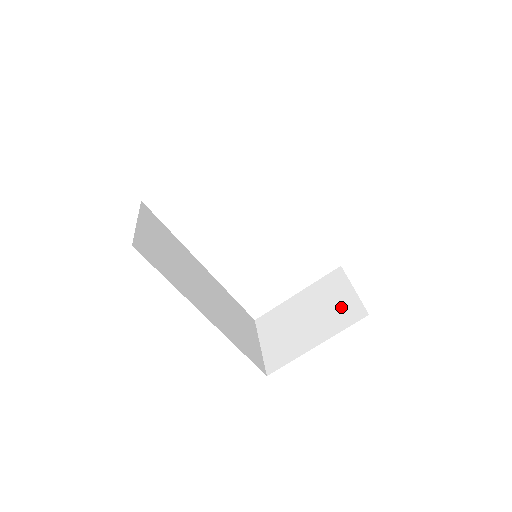
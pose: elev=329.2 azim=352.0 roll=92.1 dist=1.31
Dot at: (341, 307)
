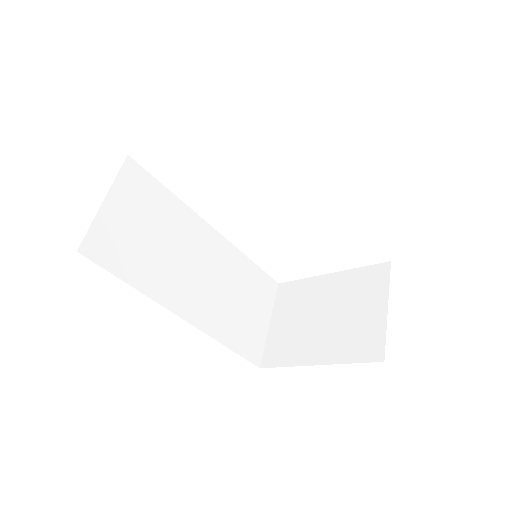
Dot at: (362, 327)
